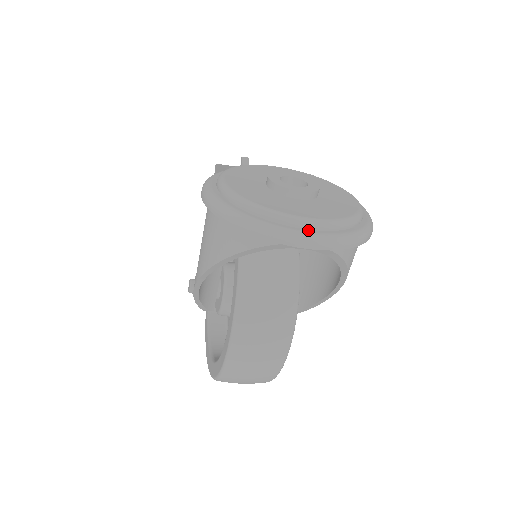
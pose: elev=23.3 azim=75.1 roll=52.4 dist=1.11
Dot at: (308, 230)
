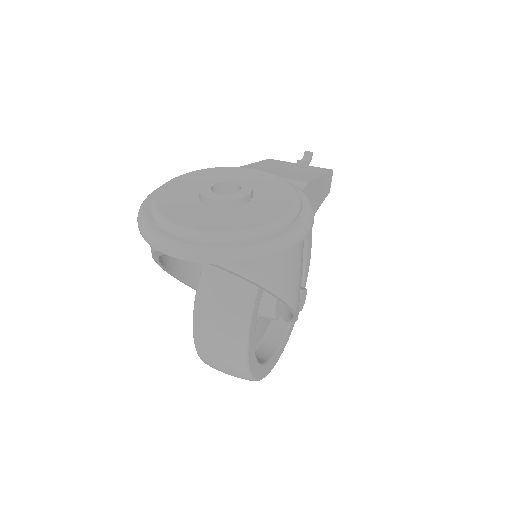
Dot at: (184, 240)
